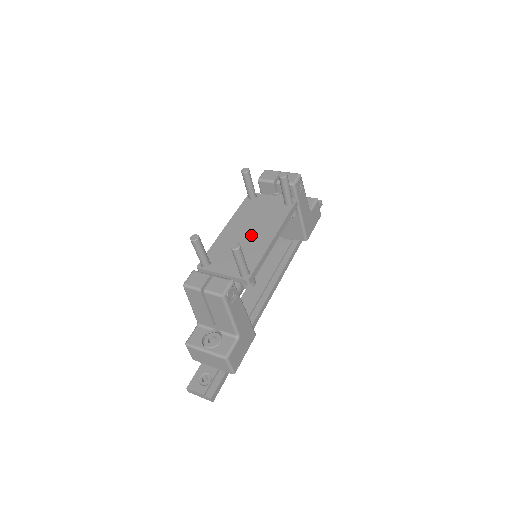
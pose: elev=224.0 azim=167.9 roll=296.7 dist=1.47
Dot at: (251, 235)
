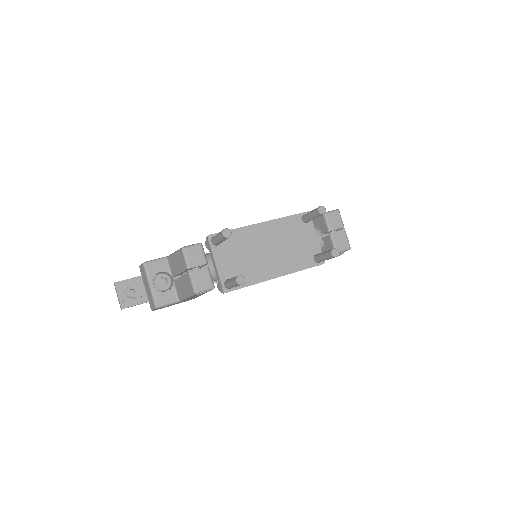
Dot at: (267, 255)
